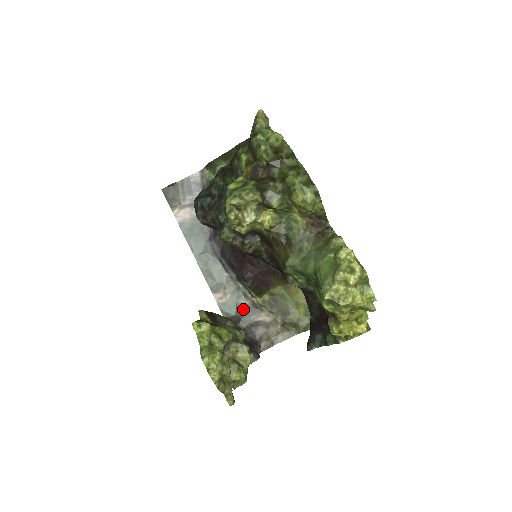
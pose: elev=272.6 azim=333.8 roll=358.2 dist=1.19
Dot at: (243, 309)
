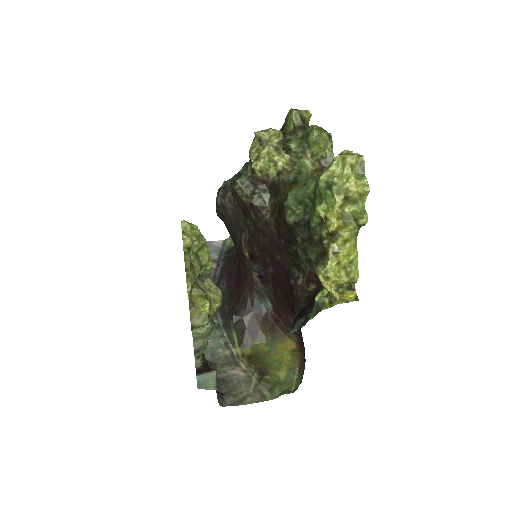
Dot at: (219, 357)
